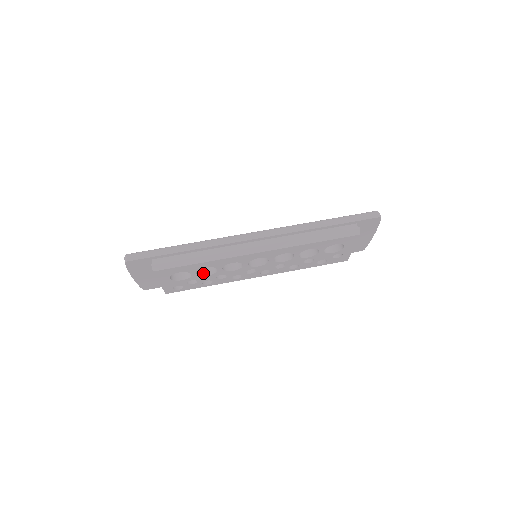
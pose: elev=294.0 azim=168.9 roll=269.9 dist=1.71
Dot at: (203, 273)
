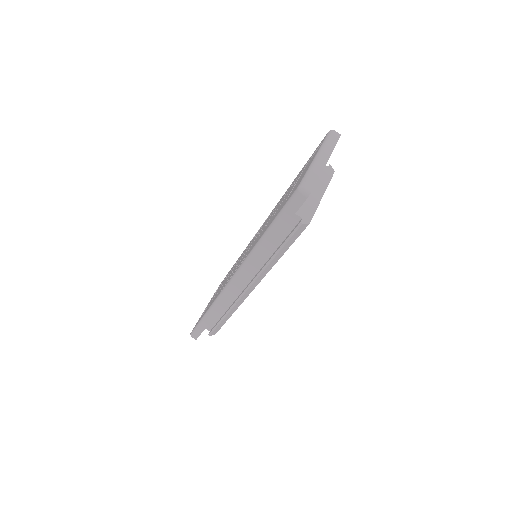
Dot at: occluded
